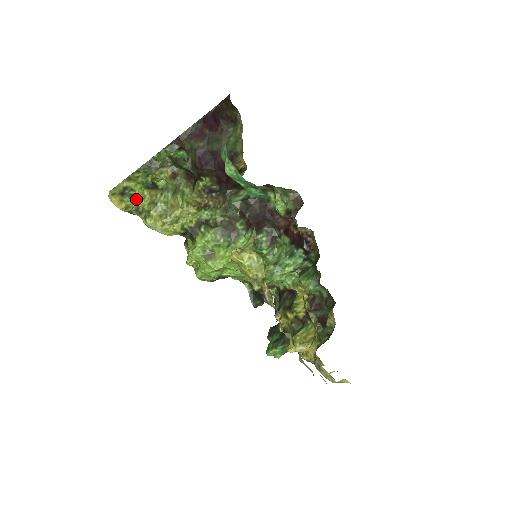
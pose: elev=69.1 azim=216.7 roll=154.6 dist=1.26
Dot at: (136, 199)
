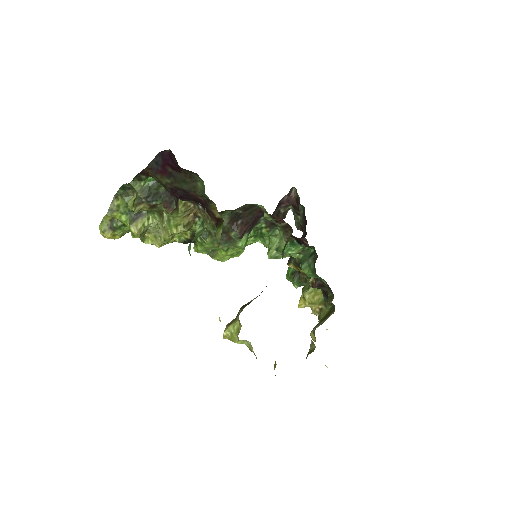
Dot at: (126, 227)
